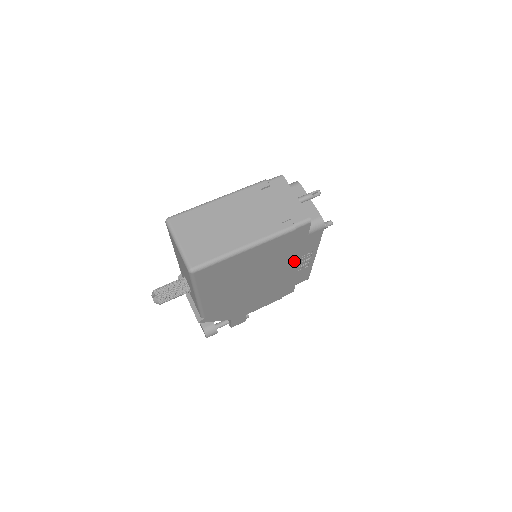
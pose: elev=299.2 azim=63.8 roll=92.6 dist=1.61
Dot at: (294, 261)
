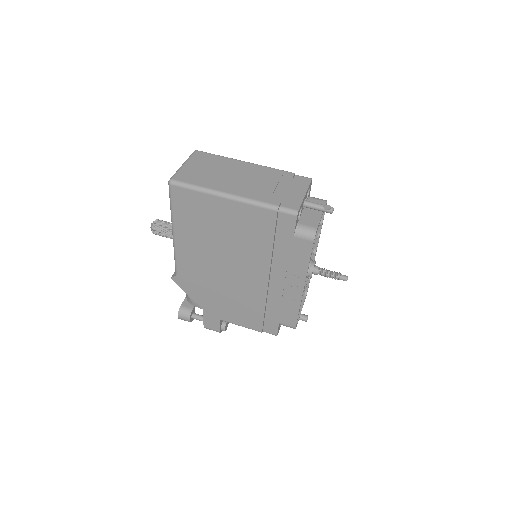
Dot at: (278, 273)
